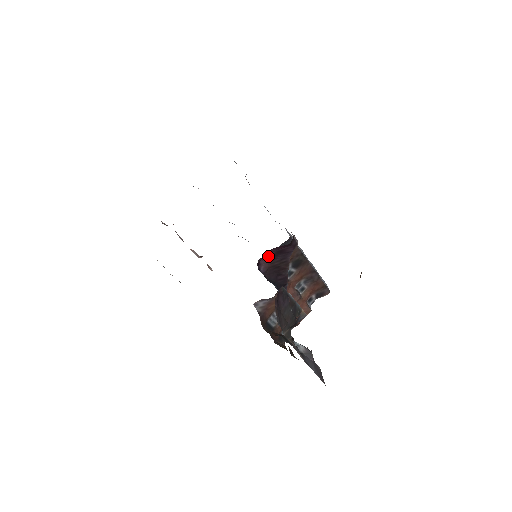
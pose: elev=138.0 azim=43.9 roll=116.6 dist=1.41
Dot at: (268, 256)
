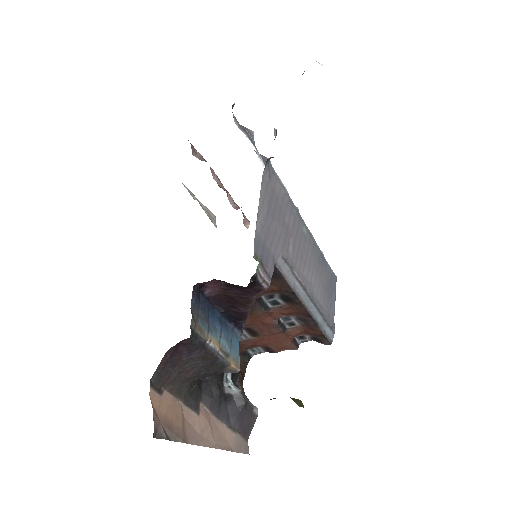
Dot at: (220, 282)
